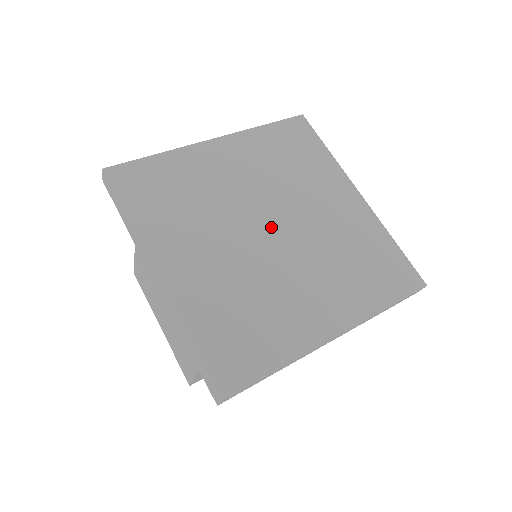
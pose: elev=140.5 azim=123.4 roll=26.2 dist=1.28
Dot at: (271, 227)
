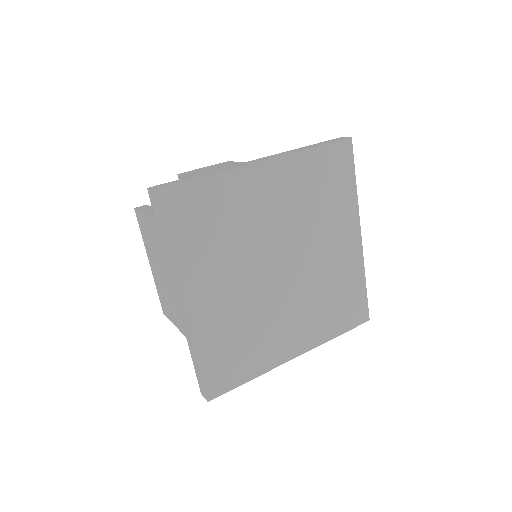
Dot at: (283, 265)
